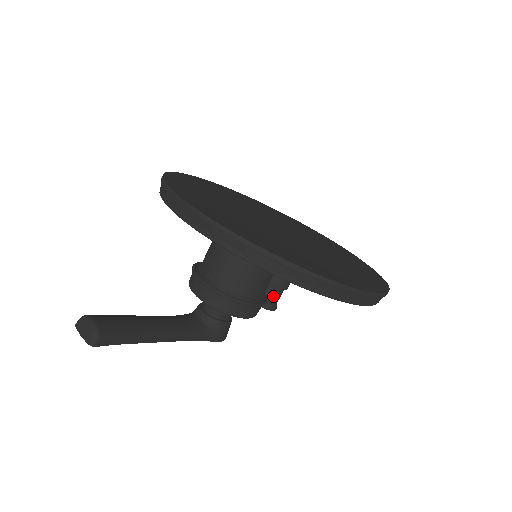
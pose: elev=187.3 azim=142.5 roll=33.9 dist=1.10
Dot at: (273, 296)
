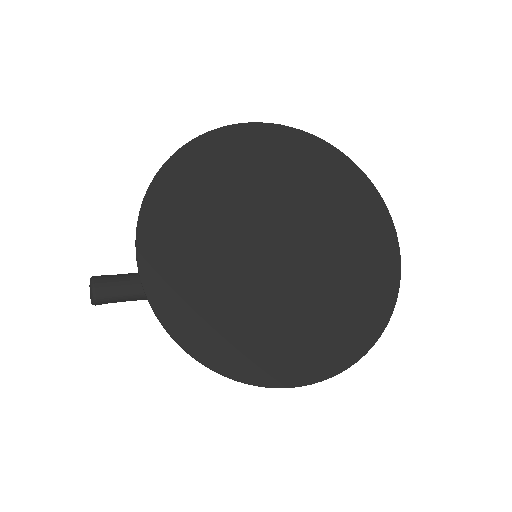
Dot at: occluded
